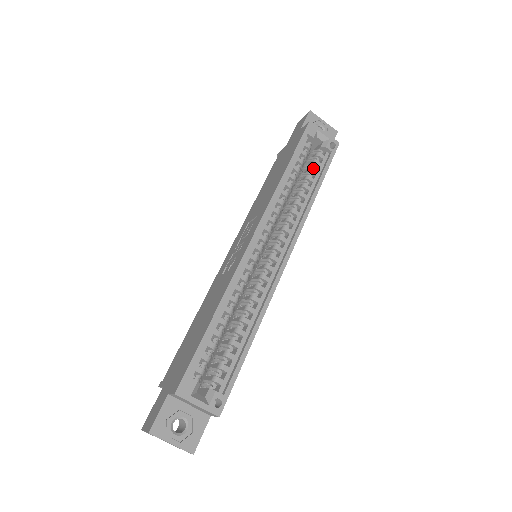
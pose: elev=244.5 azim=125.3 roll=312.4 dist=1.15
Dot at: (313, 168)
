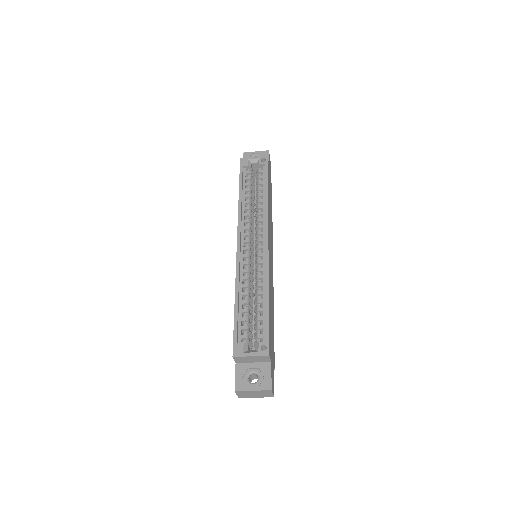
Dot at: (258, 182)
